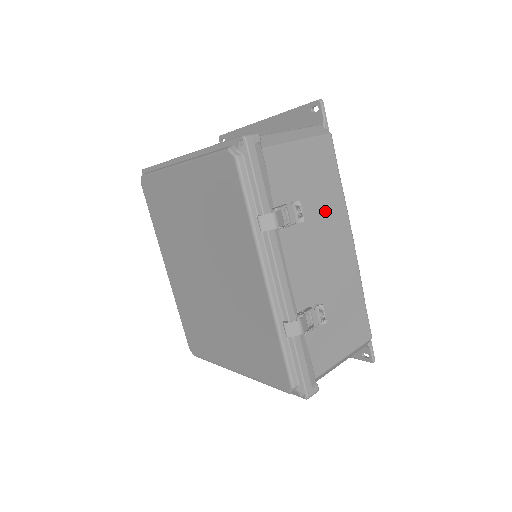
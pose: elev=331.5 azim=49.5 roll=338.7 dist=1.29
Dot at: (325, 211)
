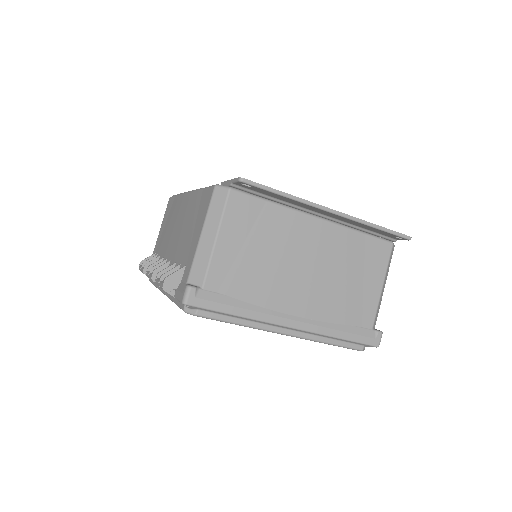
Dot at: occluded
